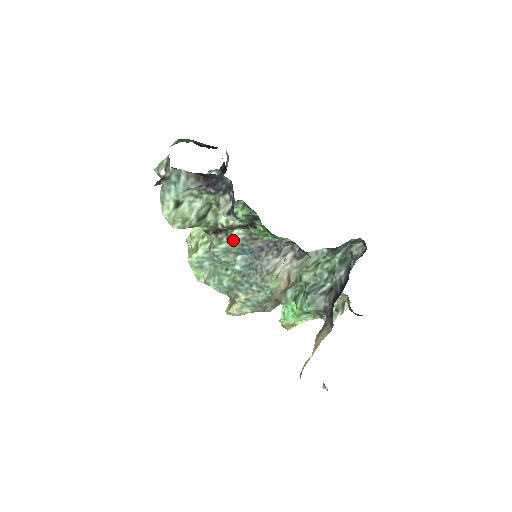
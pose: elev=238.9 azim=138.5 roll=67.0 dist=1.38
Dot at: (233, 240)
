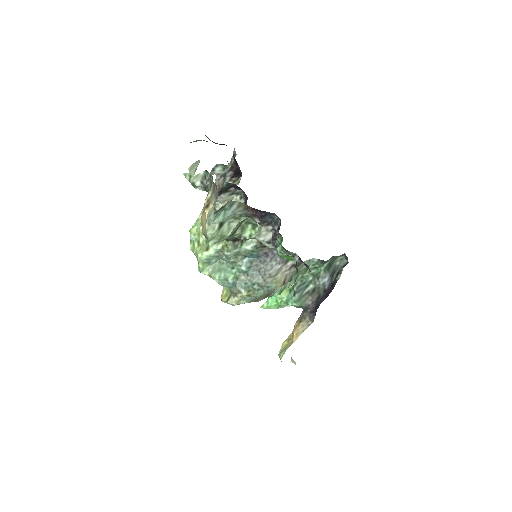
Dot at: (246, 246)
